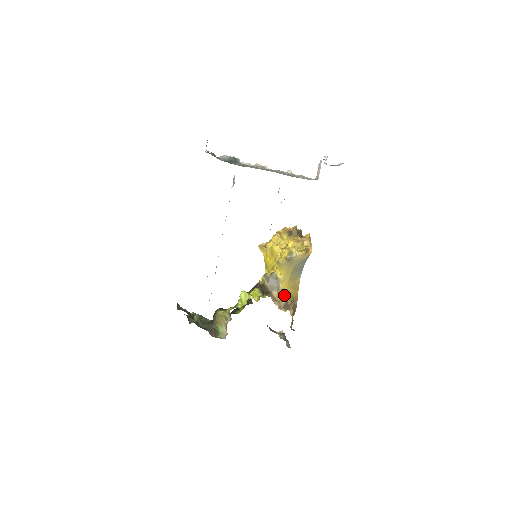
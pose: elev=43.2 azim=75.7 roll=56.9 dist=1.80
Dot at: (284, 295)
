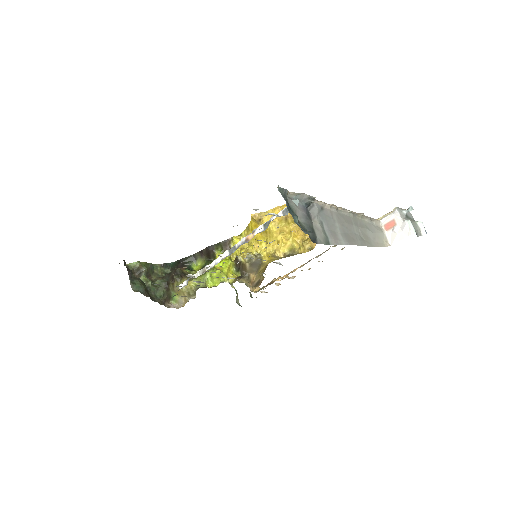
Dot at: (260, 274)
